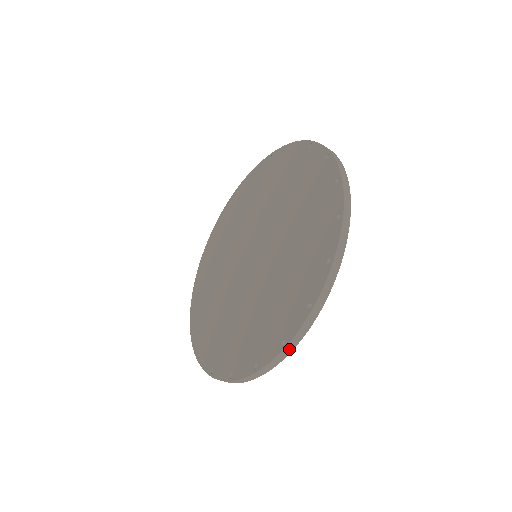
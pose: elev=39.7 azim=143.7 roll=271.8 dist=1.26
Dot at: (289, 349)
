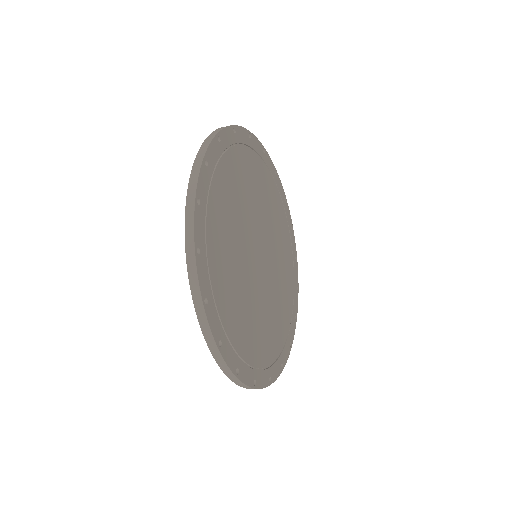
Dot at: (251, 388)
